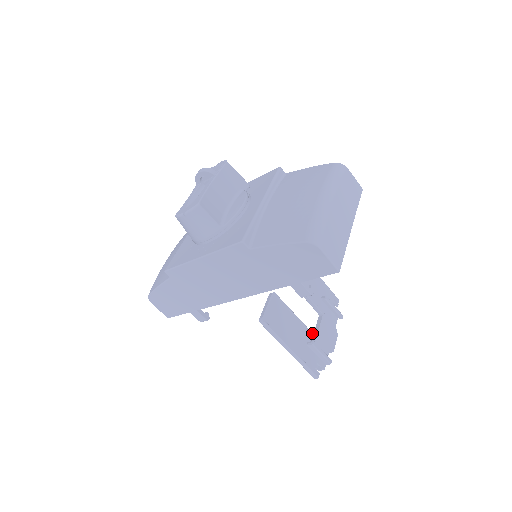
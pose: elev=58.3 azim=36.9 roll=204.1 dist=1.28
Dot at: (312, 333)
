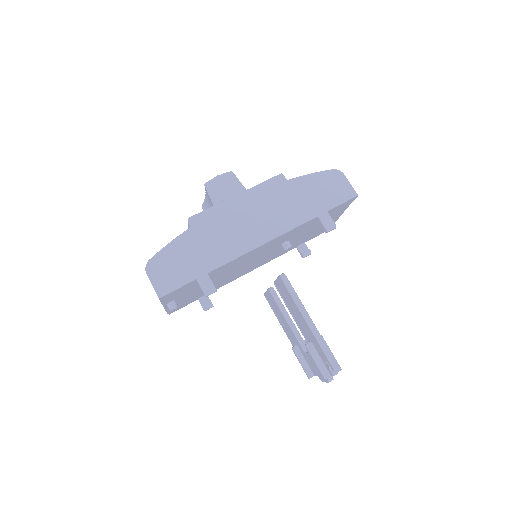
Dot at: occluded
